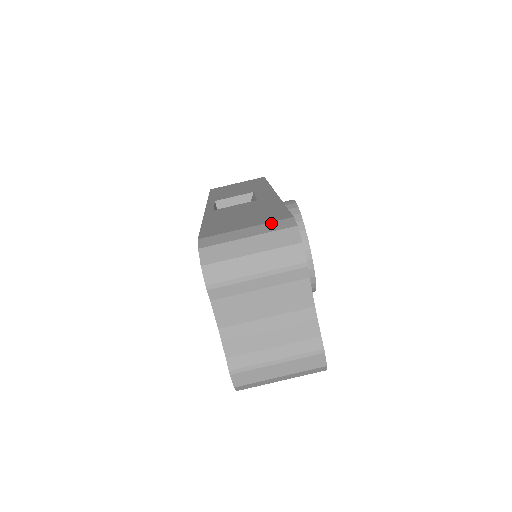
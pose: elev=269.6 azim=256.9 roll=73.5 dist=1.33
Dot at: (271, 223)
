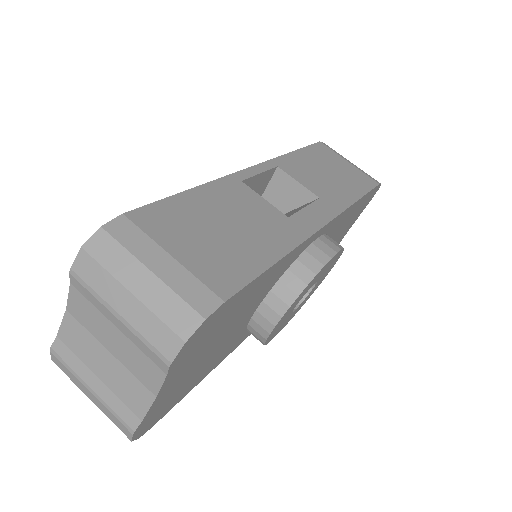
Dot at: (197, 281)
